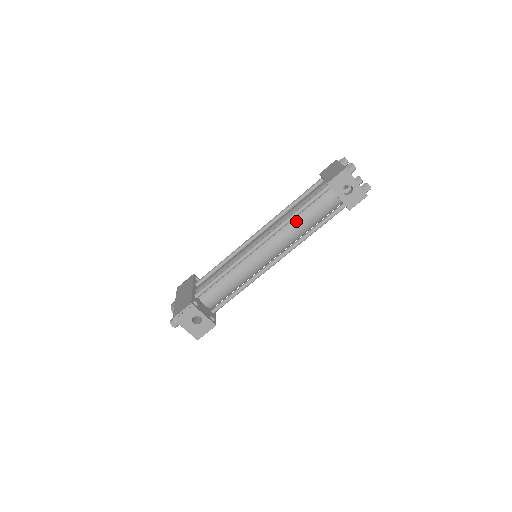
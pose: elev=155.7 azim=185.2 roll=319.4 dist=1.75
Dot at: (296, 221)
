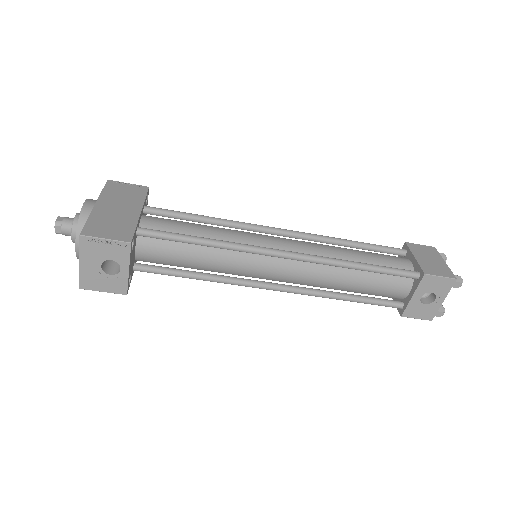
Dot at: (347, 272)
